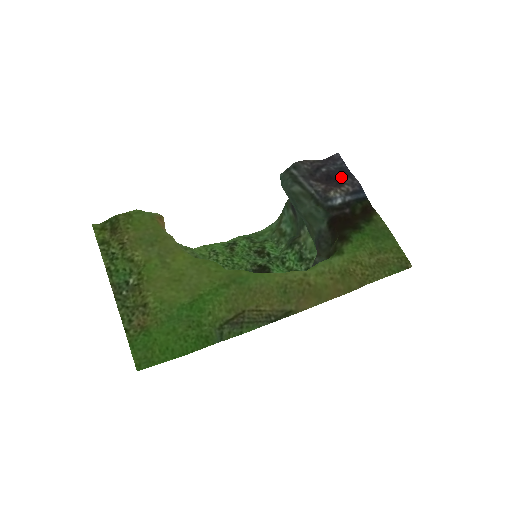
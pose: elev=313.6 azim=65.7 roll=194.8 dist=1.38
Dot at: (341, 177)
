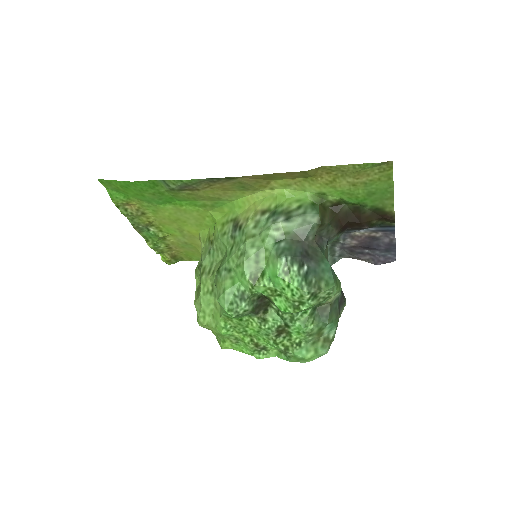
Dot at: (380, 243)
